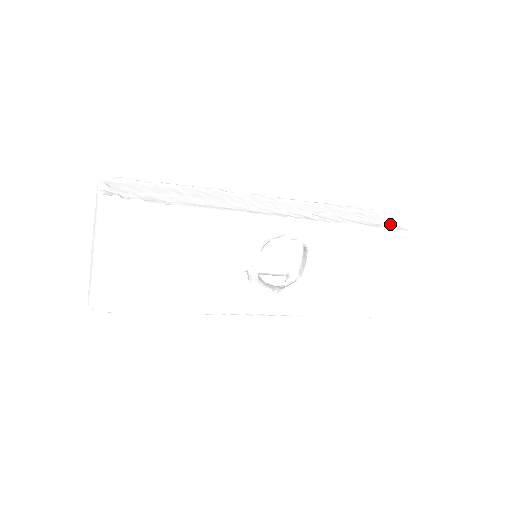
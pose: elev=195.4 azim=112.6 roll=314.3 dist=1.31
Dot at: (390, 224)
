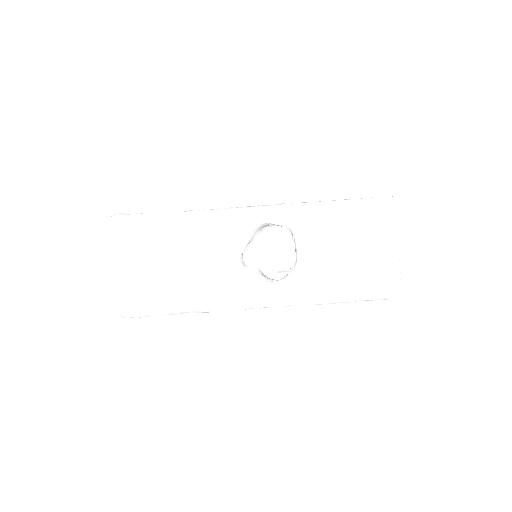
Dot at: occluded
